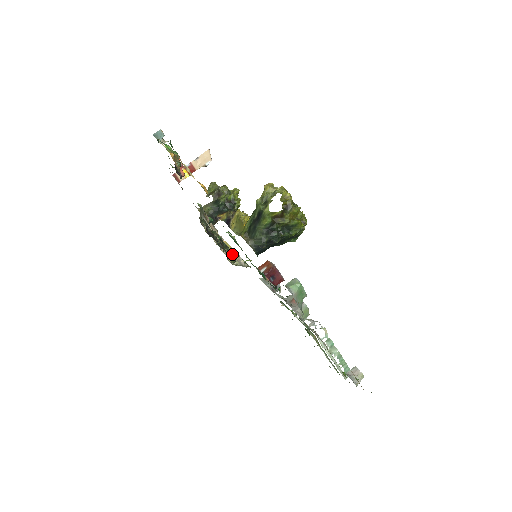
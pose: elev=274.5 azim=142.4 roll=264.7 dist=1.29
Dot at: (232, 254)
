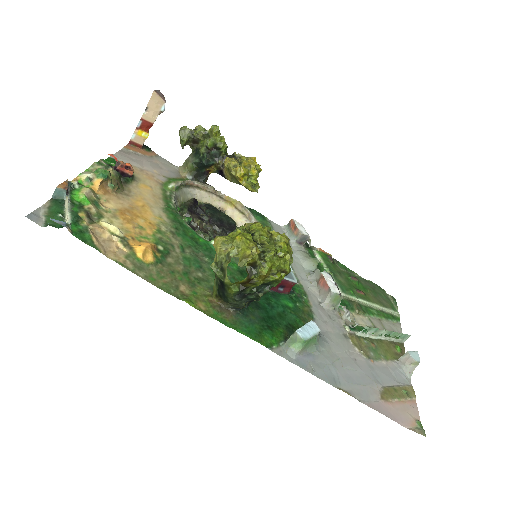
Dot at: occluded
